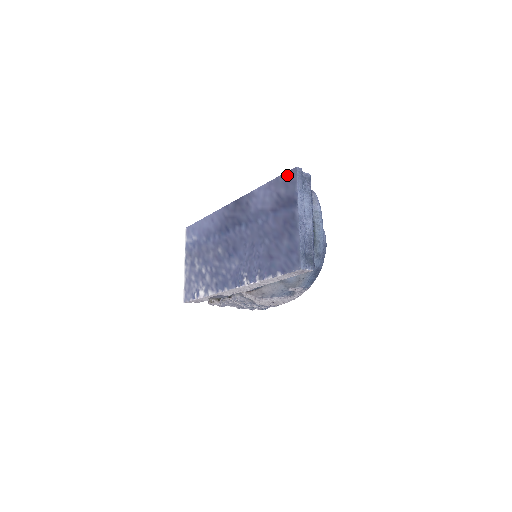
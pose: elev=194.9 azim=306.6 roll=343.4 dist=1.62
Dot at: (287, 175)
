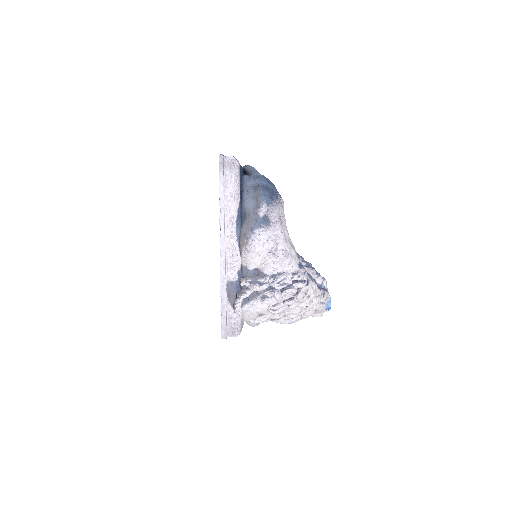
Dot at: occluded
